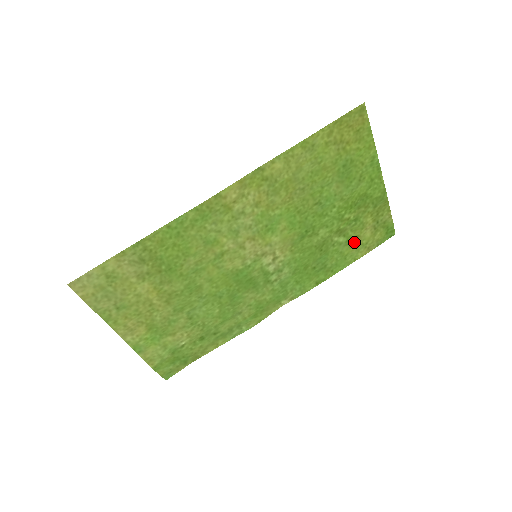
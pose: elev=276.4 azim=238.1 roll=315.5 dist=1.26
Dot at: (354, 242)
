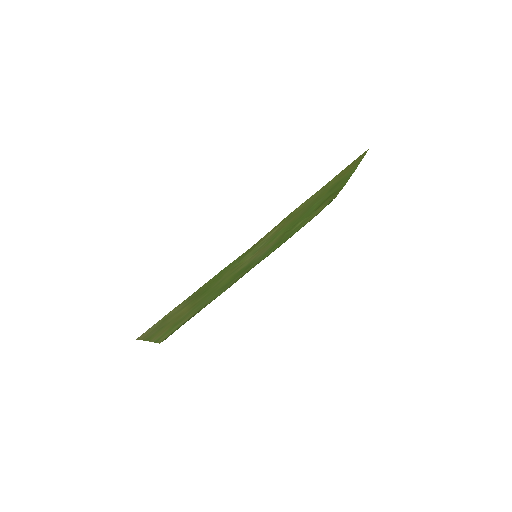
Dot at: (310, 217)
